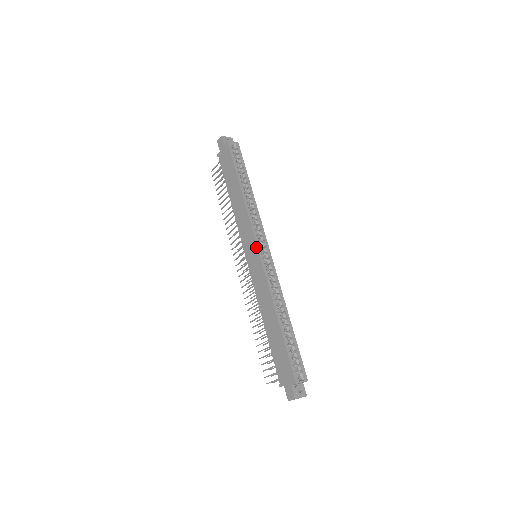
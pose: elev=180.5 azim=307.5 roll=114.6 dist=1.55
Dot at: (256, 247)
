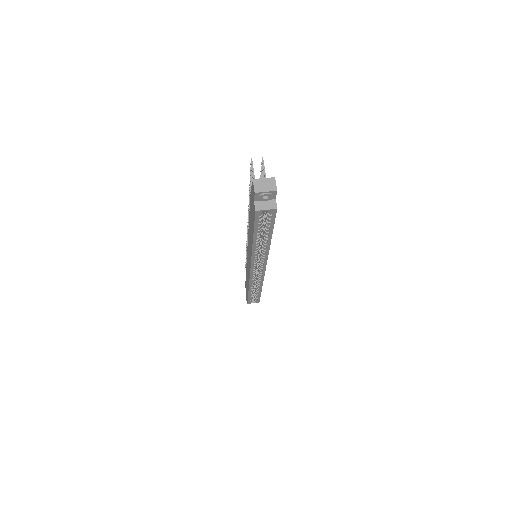
Dot at: (250, 268)
